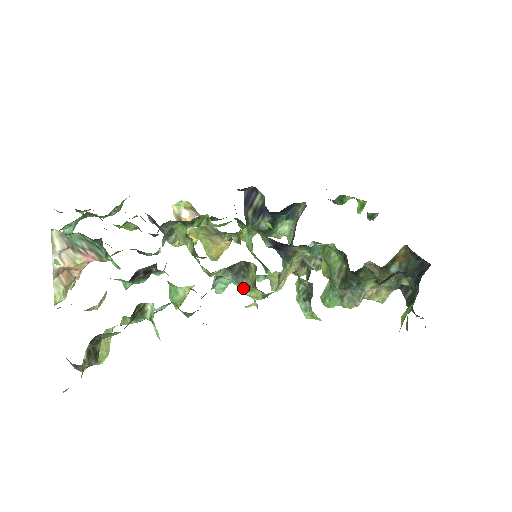
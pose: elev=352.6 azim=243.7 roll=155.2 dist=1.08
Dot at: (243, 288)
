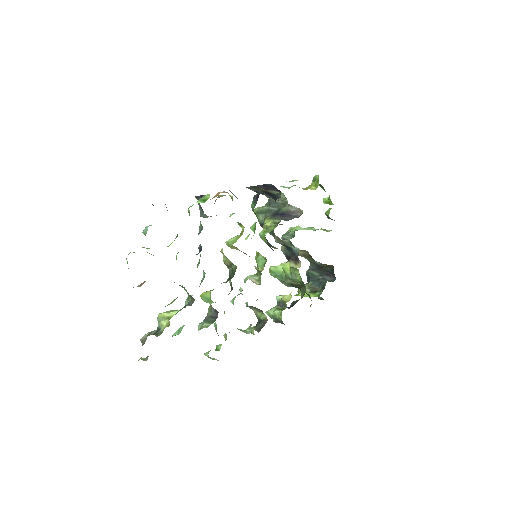
Dot at: occluded
